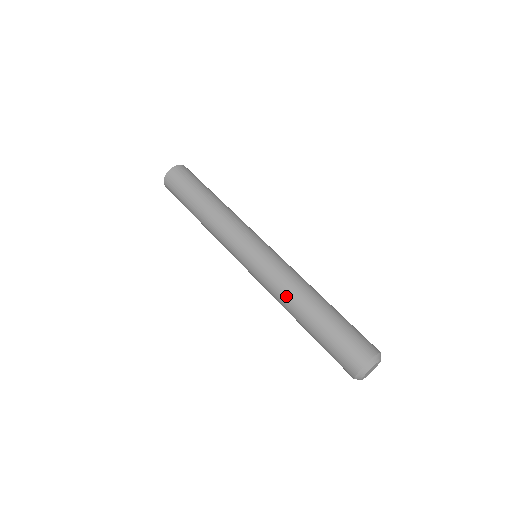
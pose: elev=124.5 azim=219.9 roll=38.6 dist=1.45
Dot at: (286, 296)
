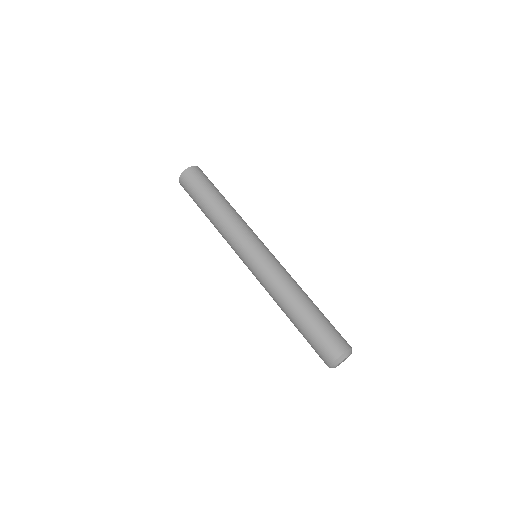
Dot at: (279, 295)
